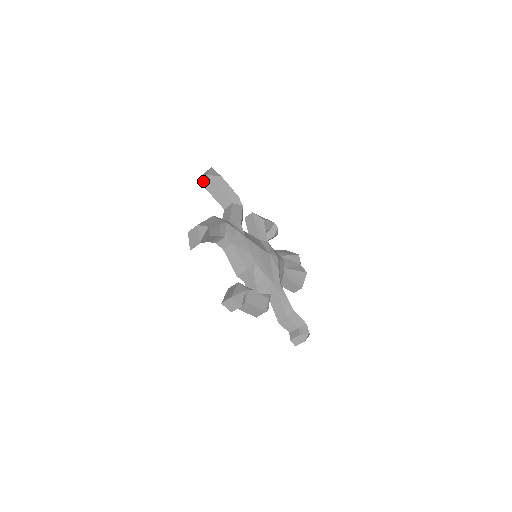
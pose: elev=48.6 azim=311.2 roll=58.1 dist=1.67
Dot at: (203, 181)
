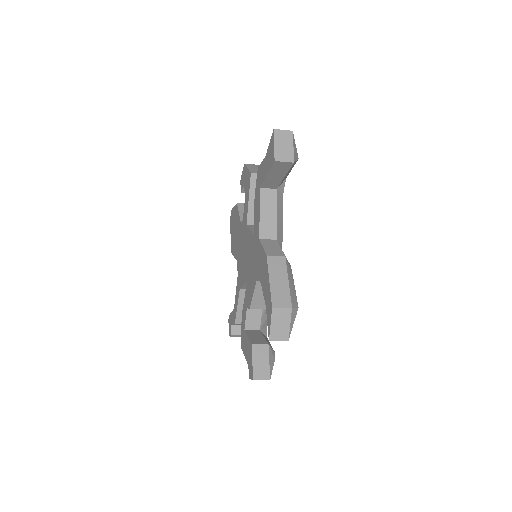
Dot at: (280, 163)
